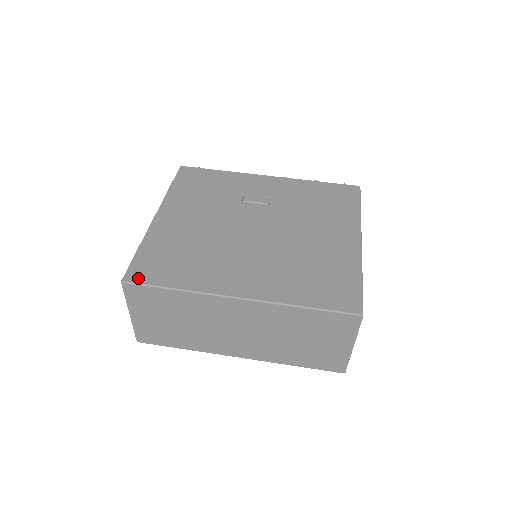
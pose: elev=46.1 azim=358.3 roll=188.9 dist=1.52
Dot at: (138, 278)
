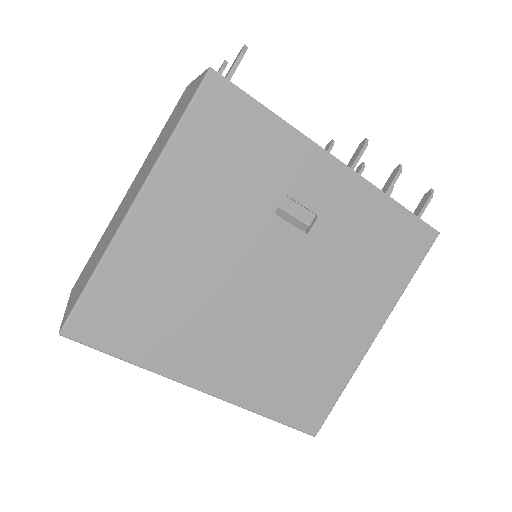
Dot at: (84, 335)
